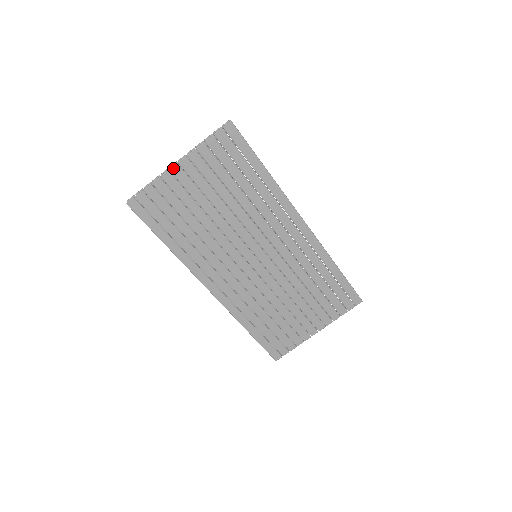
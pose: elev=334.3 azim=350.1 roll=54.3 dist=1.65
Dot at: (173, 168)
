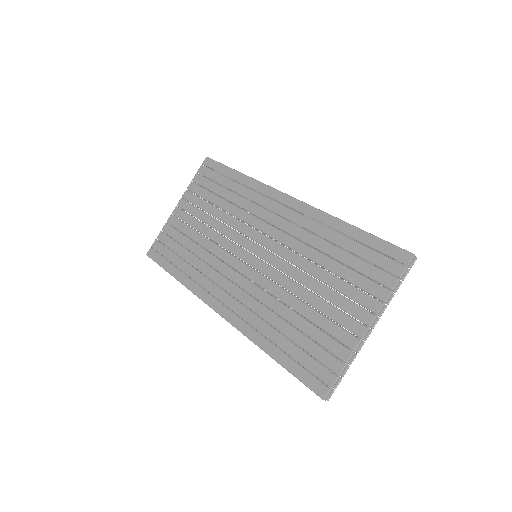
Dot at: (174, 211)
